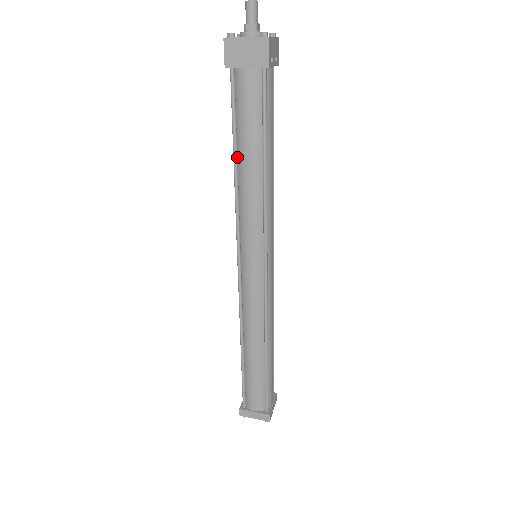
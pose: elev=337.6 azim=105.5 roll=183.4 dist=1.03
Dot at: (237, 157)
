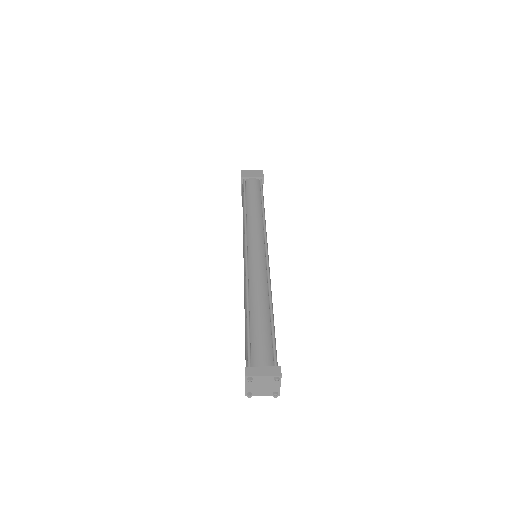
Dot at: (246, 205)
